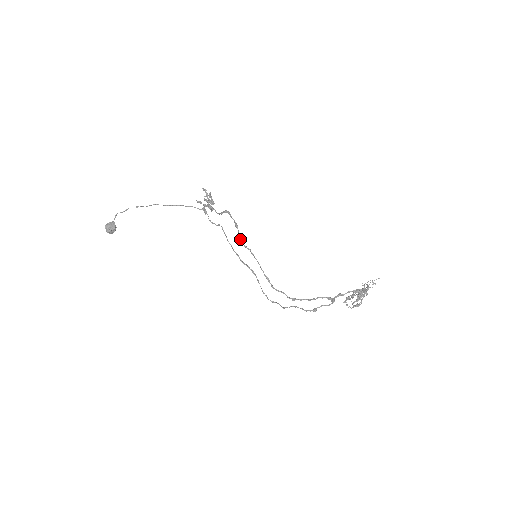
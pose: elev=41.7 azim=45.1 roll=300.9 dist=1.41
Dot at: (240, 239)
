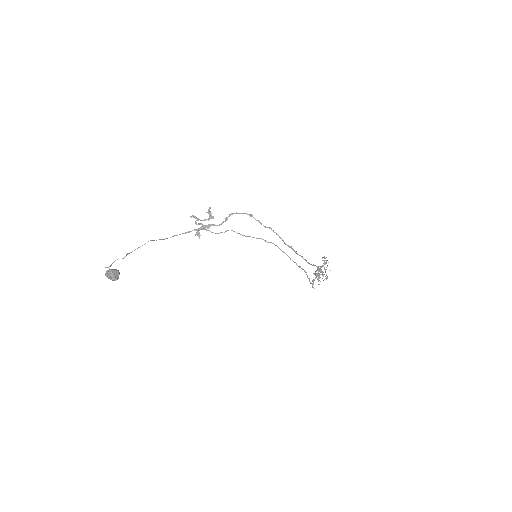
Dot at: (260, 222)
